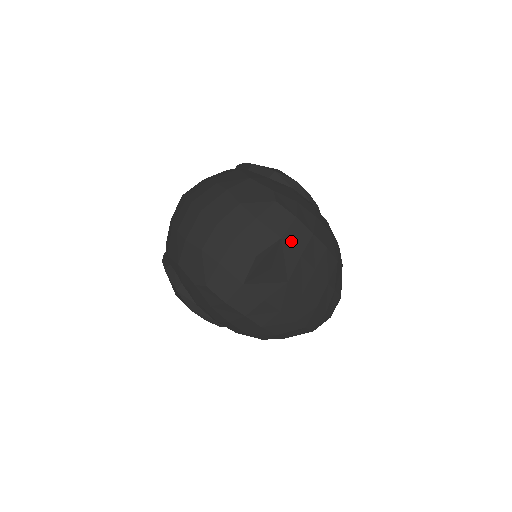
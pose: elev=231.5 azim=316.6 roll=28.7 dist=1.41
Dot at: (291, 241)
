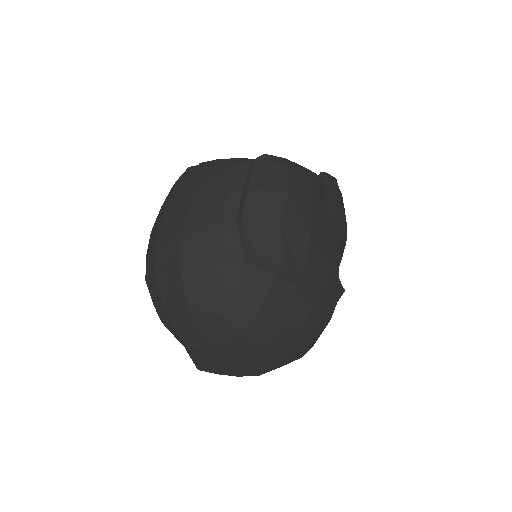
Dot at: (230, 351)
